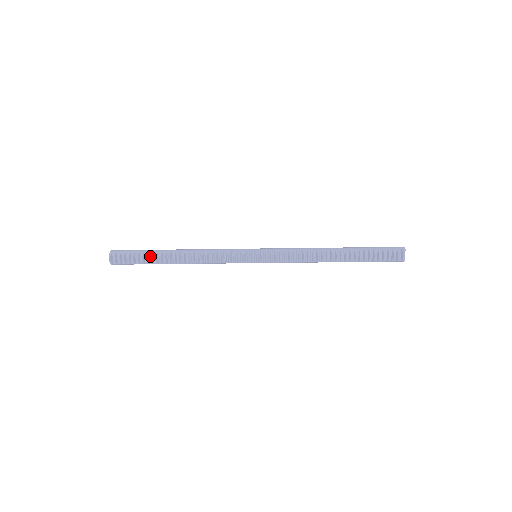
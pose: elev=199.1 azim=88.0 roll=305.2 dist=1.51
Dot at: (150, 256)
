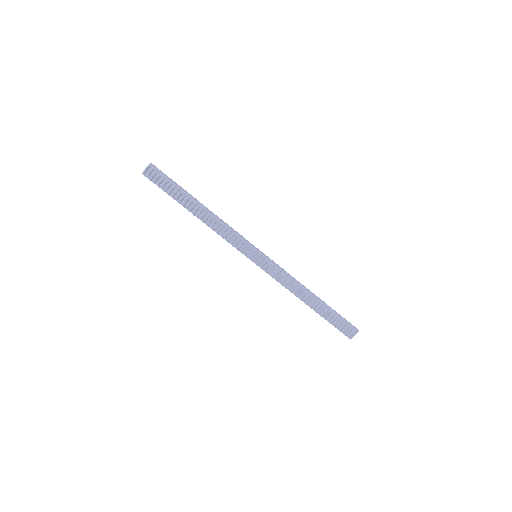
Dot at: (179, 193)
